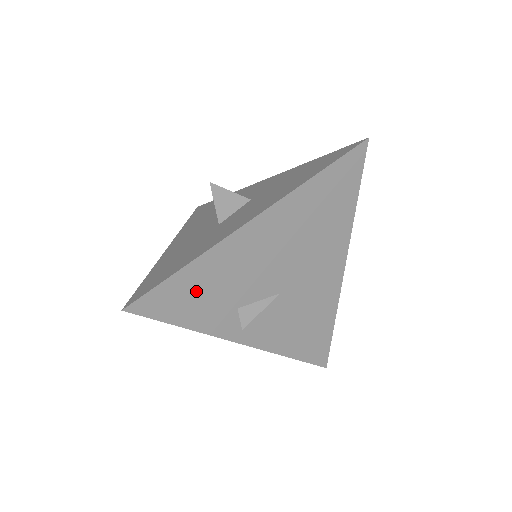
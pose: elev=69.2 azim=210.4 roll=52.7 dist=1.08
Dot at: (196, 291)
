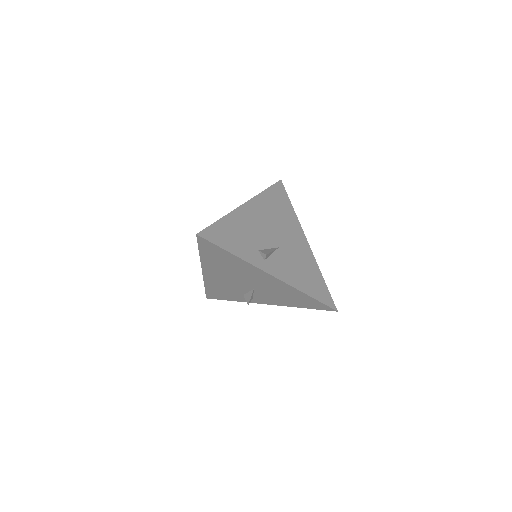
Dot at: (231, 234)
